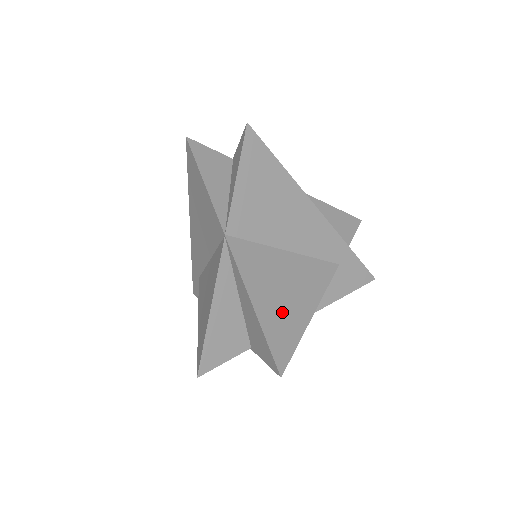
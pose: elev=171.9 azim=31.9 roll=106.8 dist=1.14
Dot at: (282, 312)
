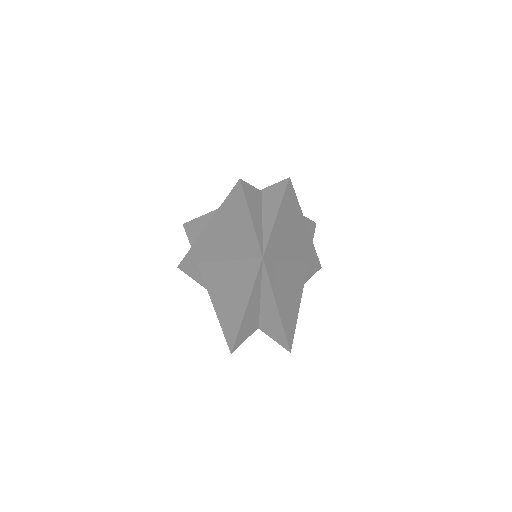
Dot at: (289, 307)
